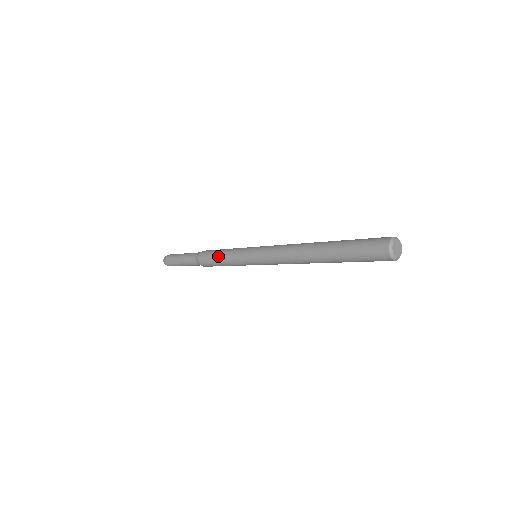
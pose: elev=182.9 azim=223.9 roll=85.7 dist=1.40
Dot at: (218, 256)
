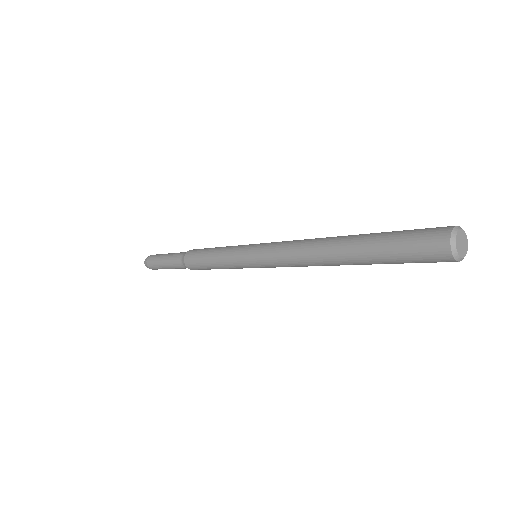
Dot at: (208, 255)
